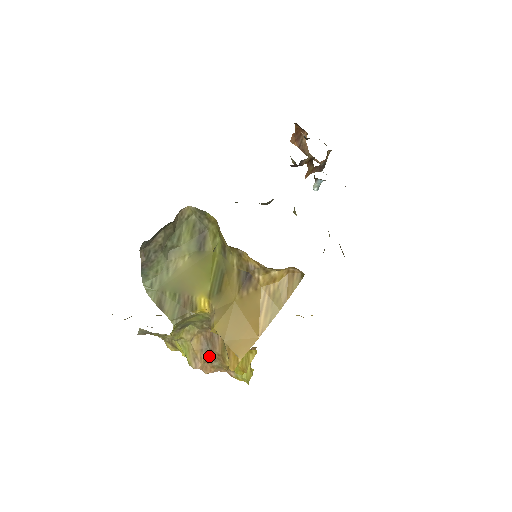
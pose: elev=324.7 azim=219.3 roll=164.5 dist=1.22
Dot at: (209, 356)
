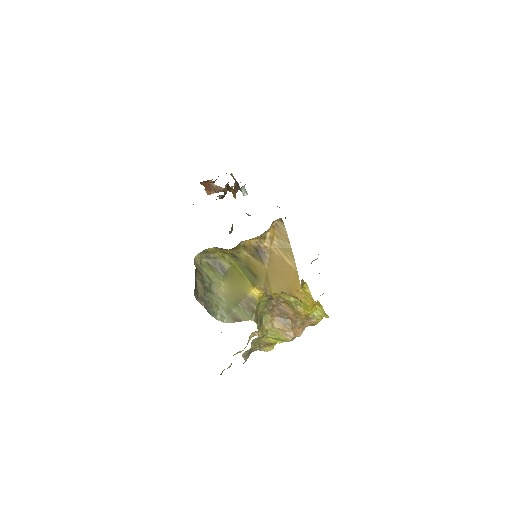
Dot at: (291, 323)
